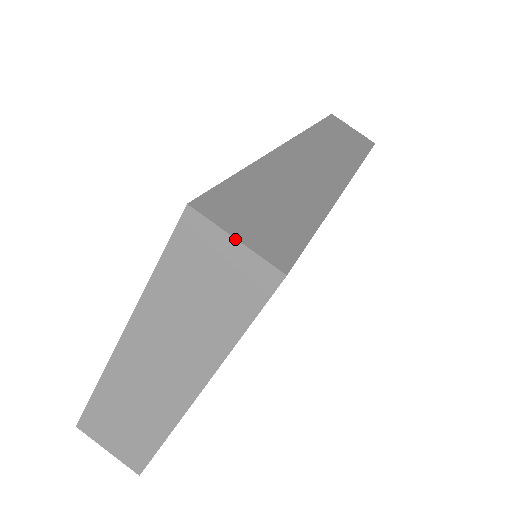
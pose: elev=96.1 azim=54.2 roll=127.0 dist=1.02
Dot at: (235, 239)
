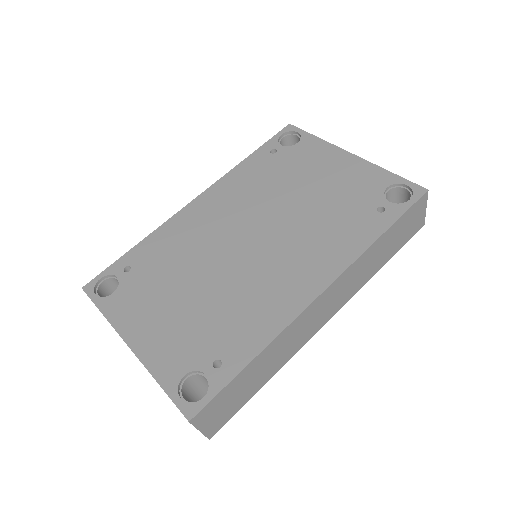
Dot at: occluded
